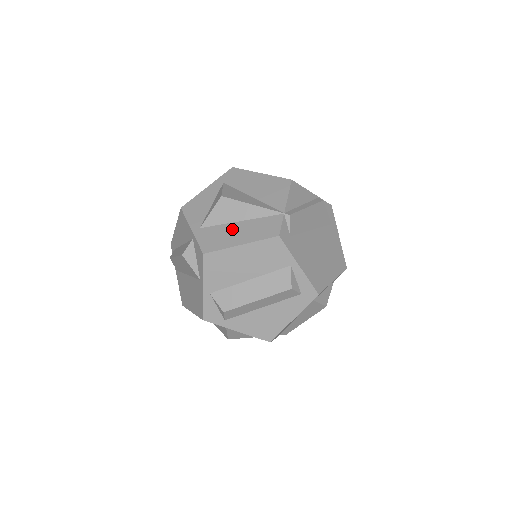
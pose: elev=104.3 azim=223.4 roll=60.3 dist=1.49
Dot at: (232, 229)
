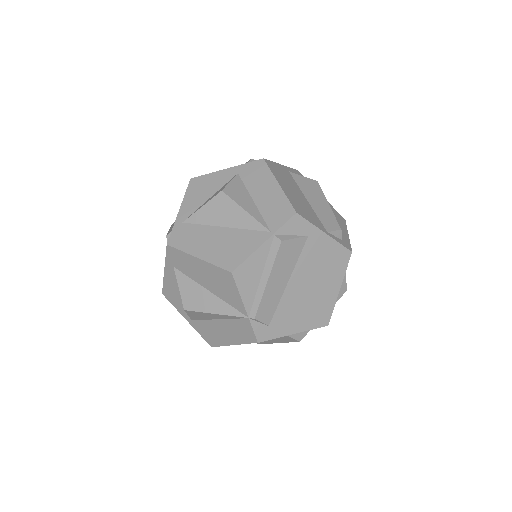
Dot at: (216, 327)
